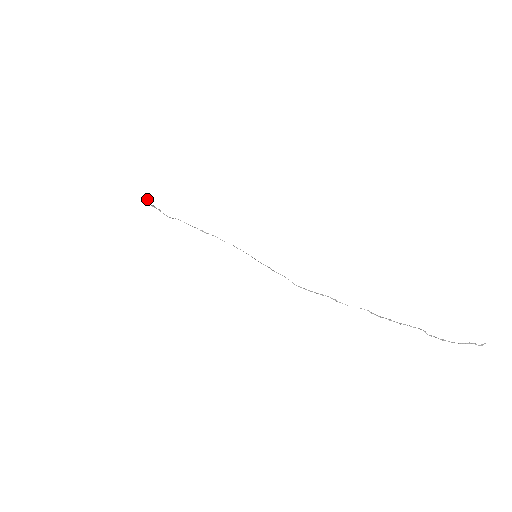
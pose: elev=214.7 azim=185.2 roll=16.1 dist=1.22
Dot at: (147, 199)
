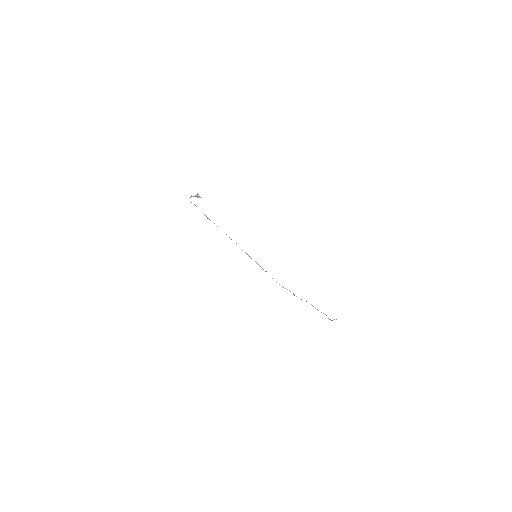
Dot at: occluded
